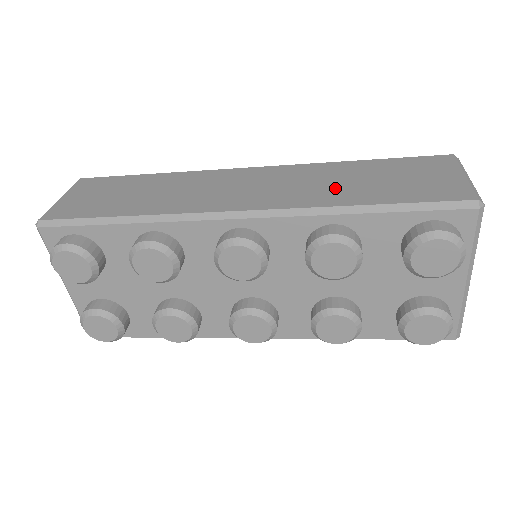
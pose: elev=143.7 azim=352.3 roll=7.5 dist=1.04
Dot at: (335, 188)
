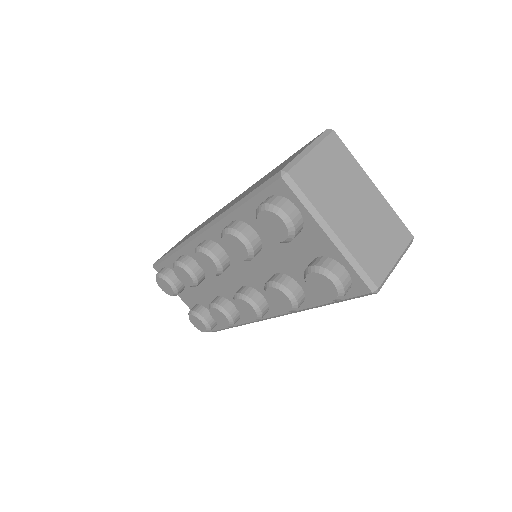
Dot at: occluded
